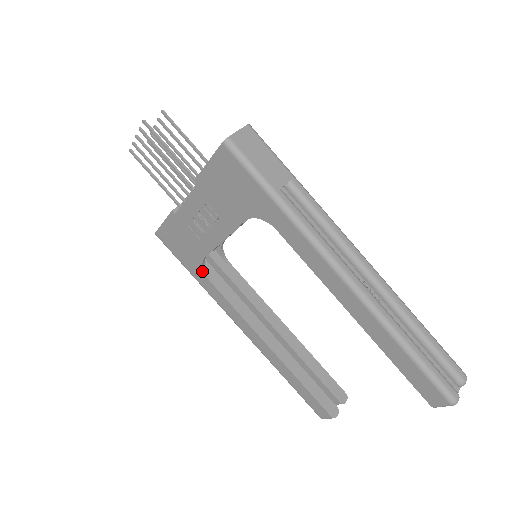
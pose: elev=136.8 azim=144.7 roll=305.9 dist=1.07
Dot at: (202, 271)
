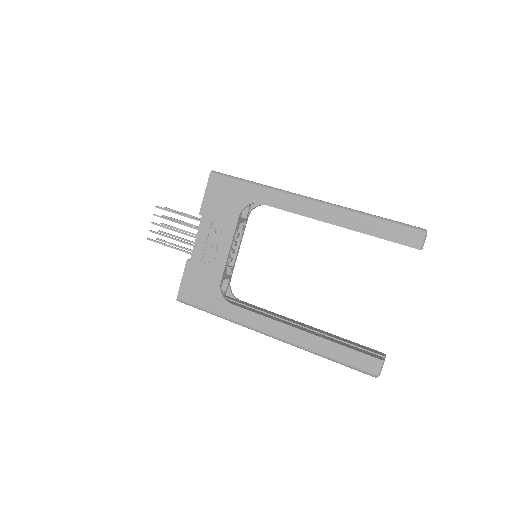
Dot at: (222, 299)
